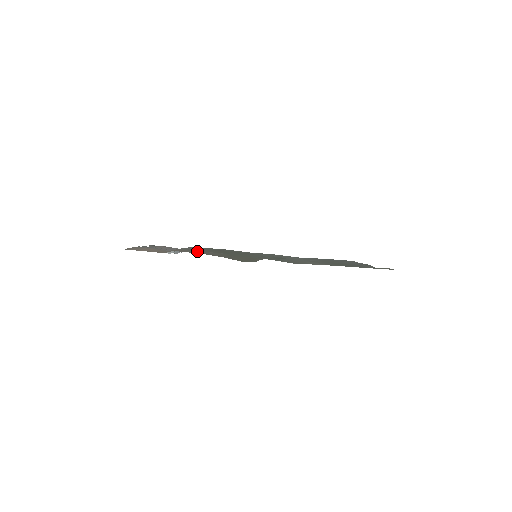
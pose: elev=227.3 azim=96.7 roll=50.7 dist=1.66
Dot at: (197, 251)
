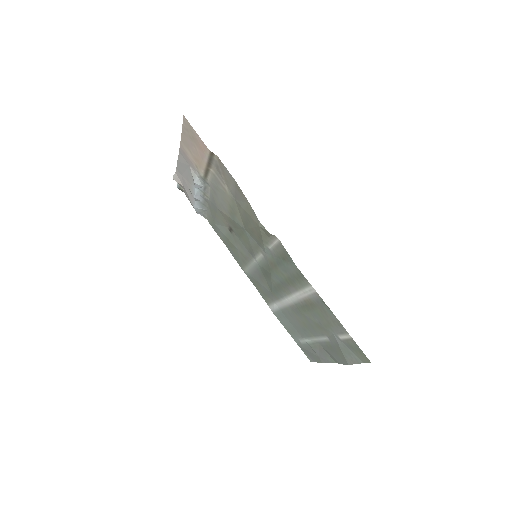
Dot at: (228, 186)
